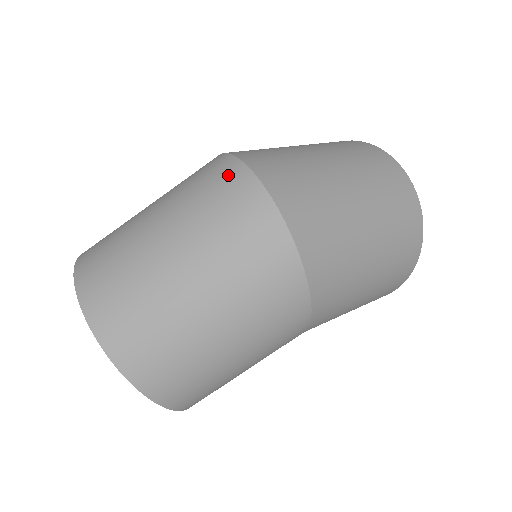
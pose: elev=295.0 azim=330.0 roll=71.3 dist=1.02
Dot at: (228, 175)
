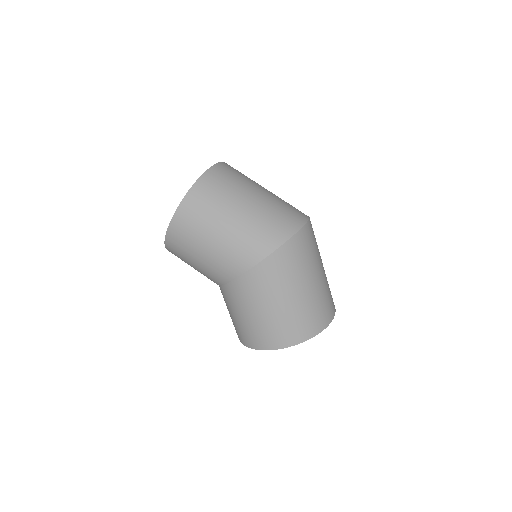
Dot at: (301, 212)
